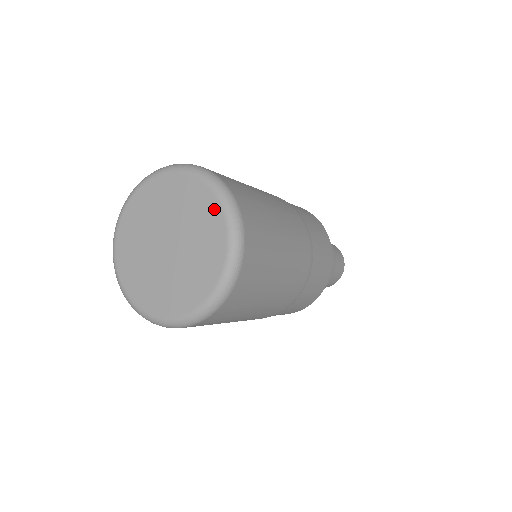
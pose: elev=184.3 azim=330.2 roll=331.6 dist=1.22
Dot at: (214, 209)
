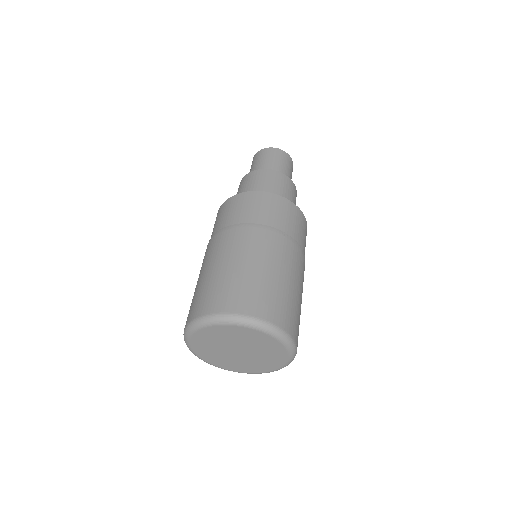
Dot at: (248, 331)
